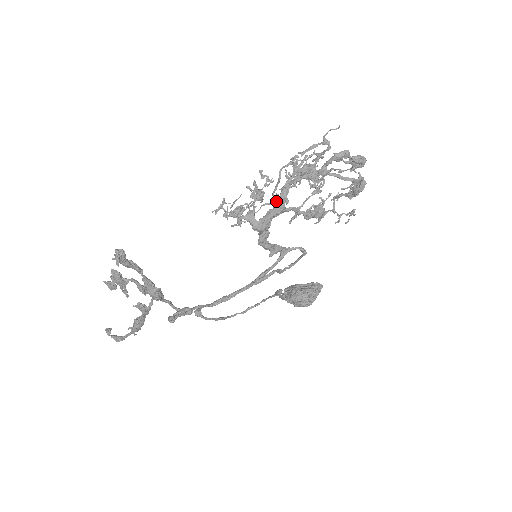
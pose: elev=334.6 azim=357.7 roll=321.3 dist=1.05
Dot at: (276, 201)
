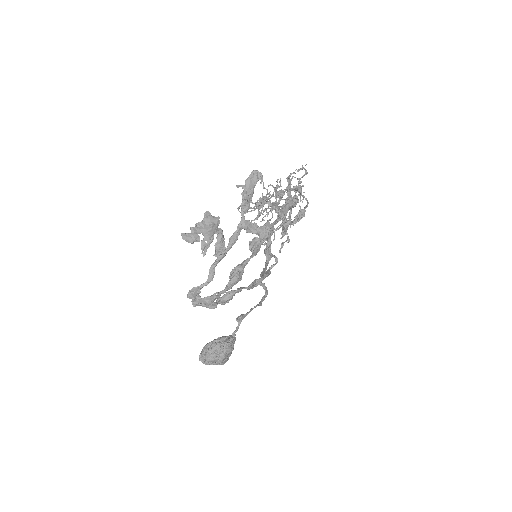
Dot at: (286, 199)
